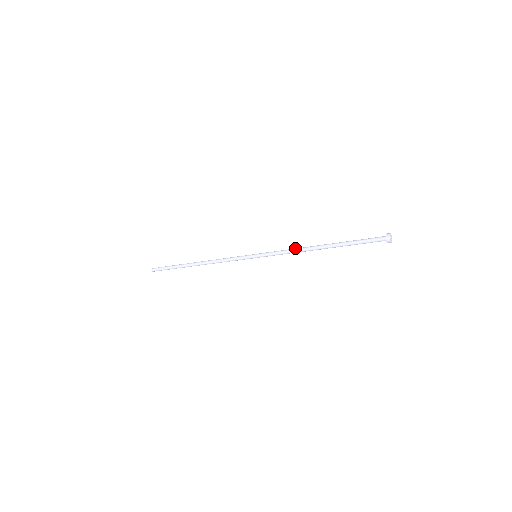
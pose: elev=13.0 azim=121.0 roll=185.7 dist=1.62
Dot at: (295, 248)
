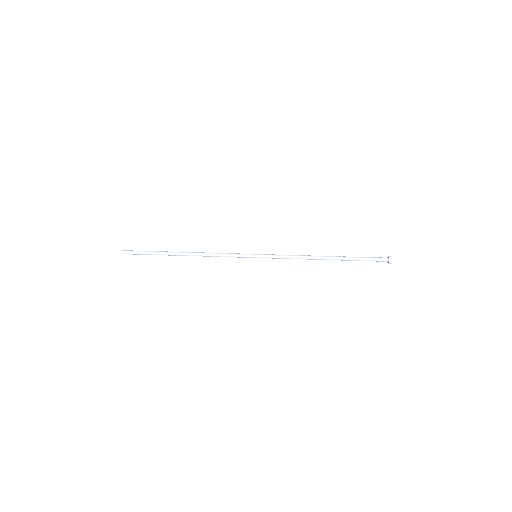
Dot at: (300, 255)
